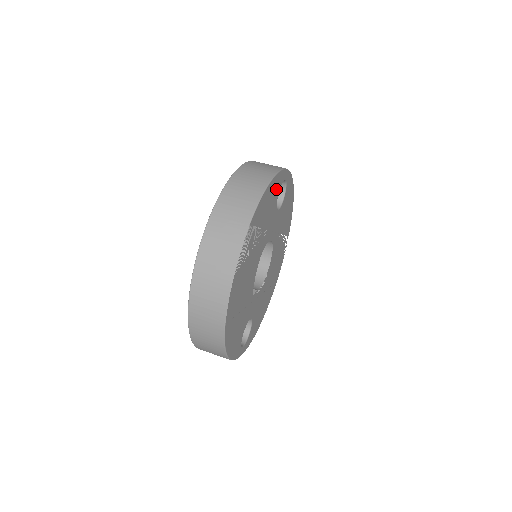
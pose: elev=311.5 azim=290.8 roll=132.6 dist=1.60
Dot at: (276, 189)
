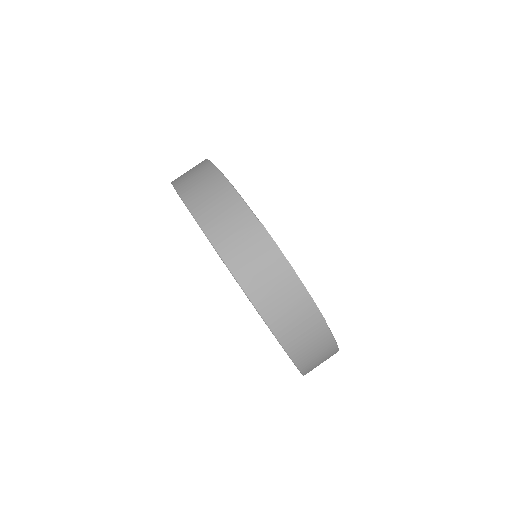
Dot at: occluded
